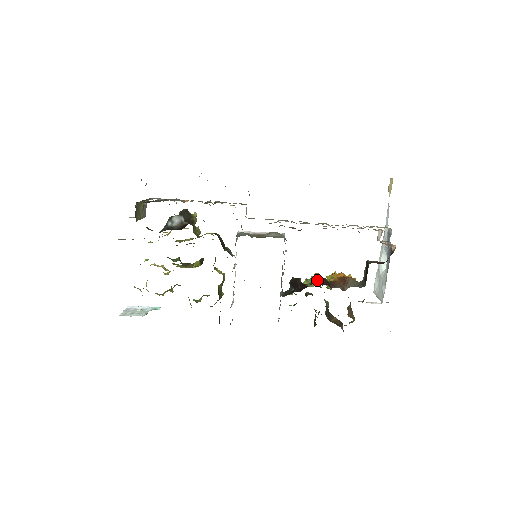
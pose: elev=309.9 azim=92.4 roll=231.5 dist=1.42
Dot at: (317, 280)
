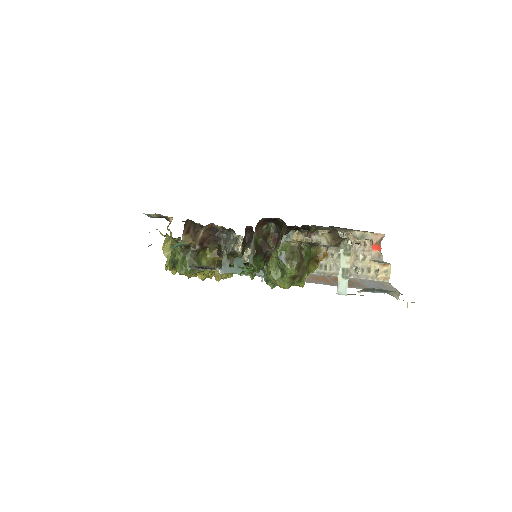
Dot at: occluded
